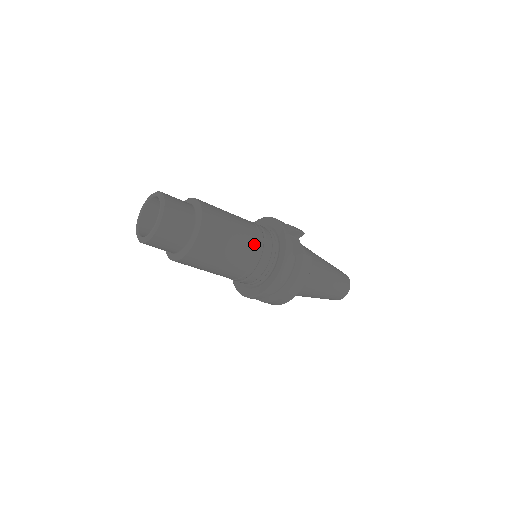
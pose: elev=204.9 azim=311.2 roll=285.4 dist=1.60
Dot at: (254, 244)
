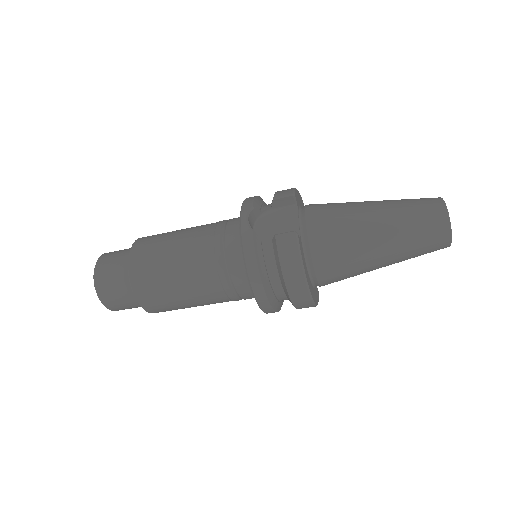
Dot at: (206, 258)
